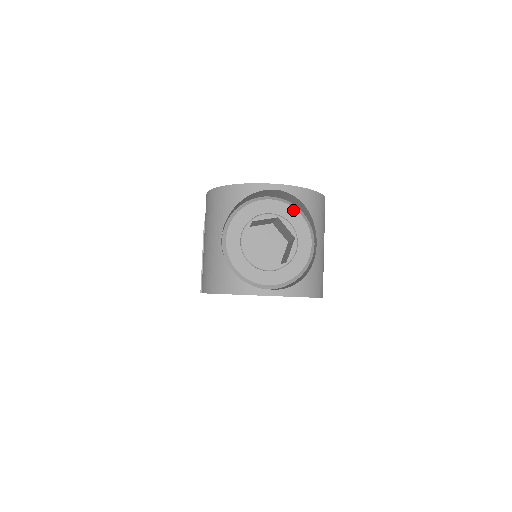
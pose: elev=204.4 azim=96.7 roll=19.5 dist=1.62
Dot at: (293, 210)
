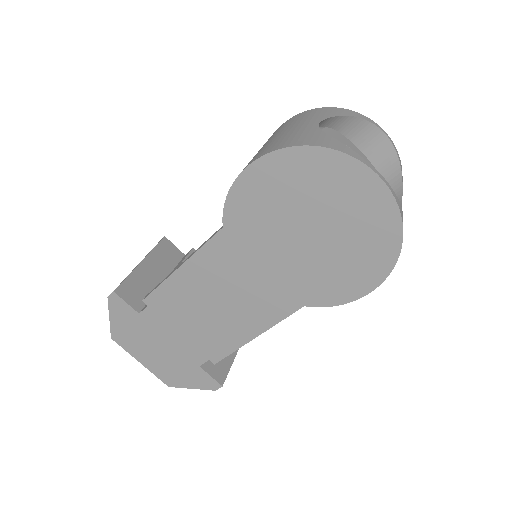
Dot at: occluded
